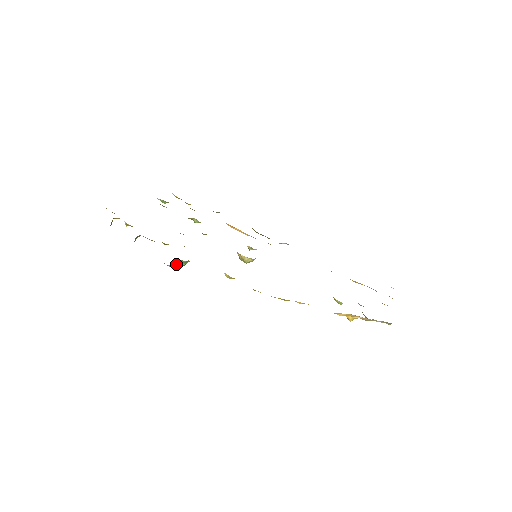
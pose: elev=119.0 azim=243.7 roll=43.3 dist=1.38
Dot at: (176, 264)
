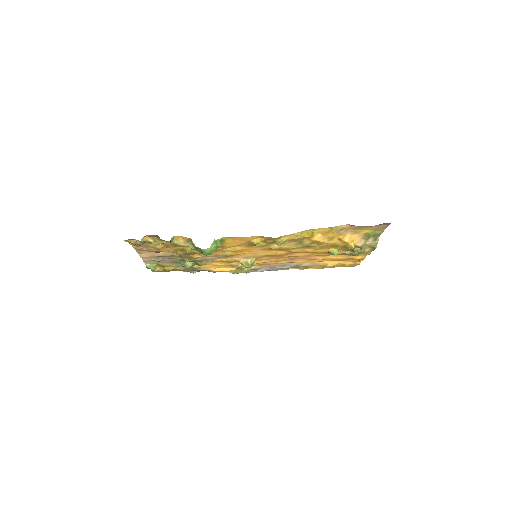
Dot at: (213, 246)
